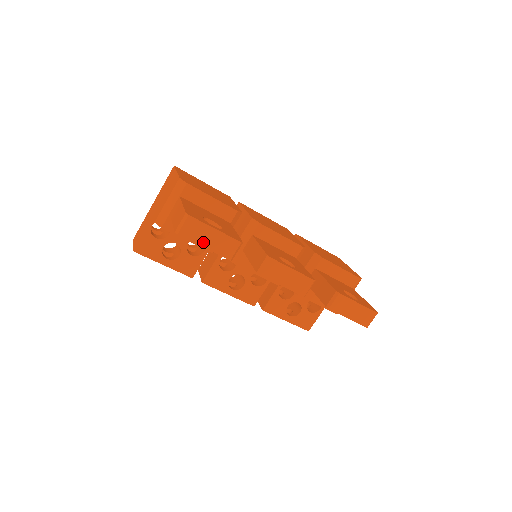
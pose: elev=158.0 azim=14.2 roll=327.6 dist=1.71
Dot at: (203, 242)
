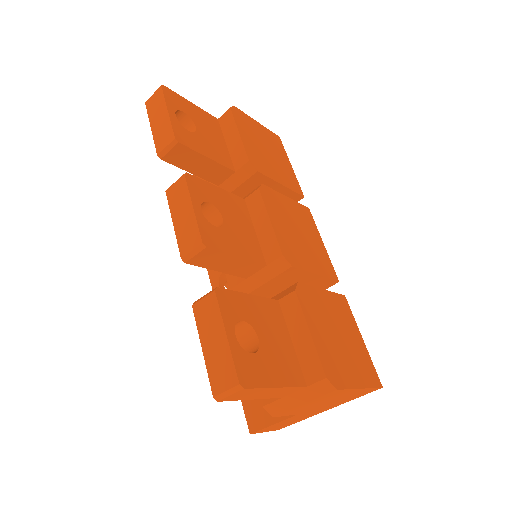
Dot at: (154, 121)
